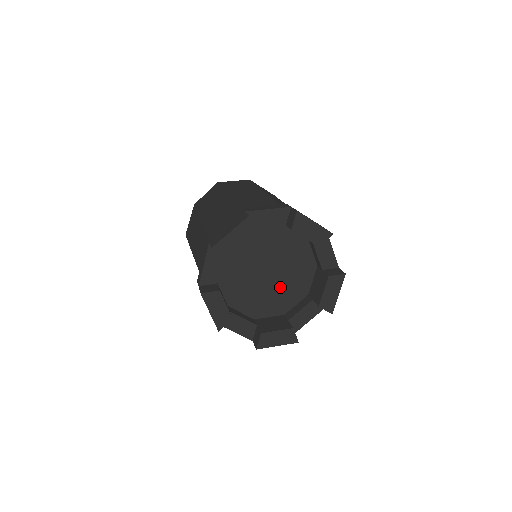
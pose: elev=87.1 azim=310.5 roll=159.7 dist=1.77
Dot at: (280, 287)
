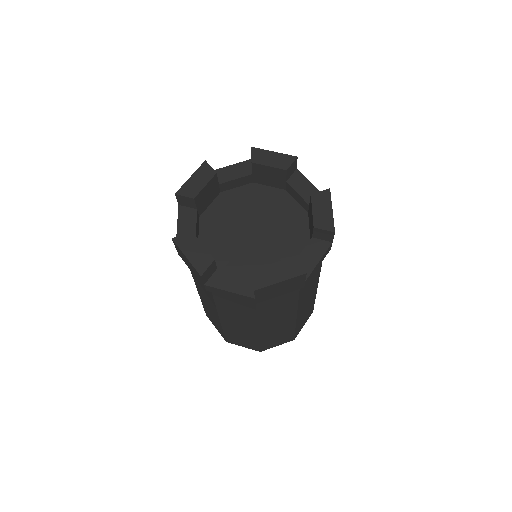
Dot at: (274, 243)
